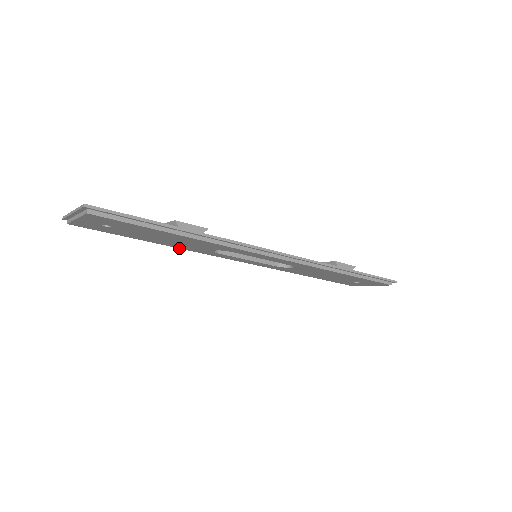
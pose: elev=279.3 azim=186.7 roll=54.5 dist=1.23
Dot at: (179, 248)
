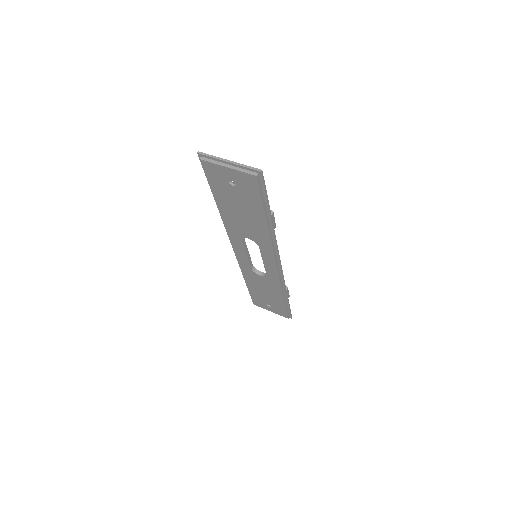
Dot at: (222, 220)
